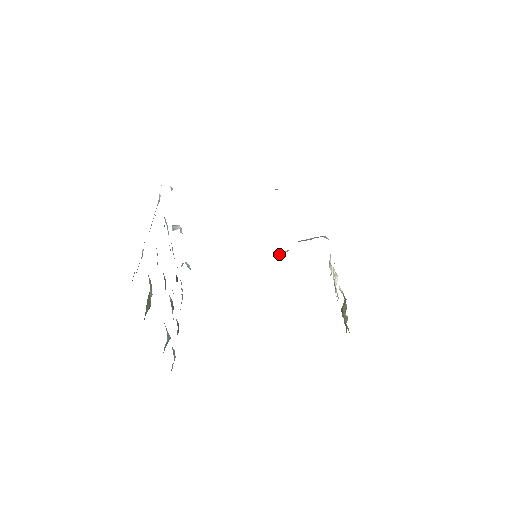
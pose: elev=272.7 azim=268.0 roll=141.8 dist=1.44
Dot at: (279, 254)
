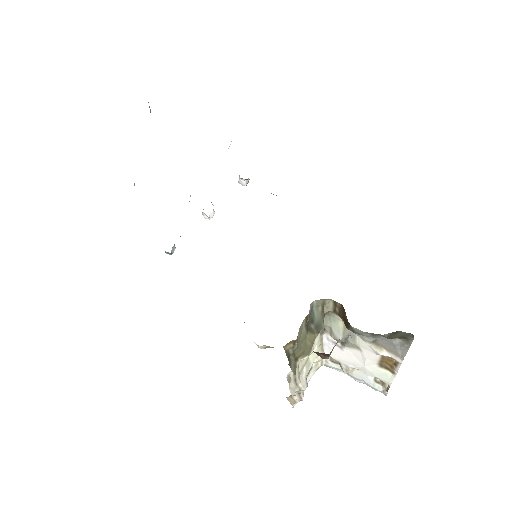
Dot at: occluded
